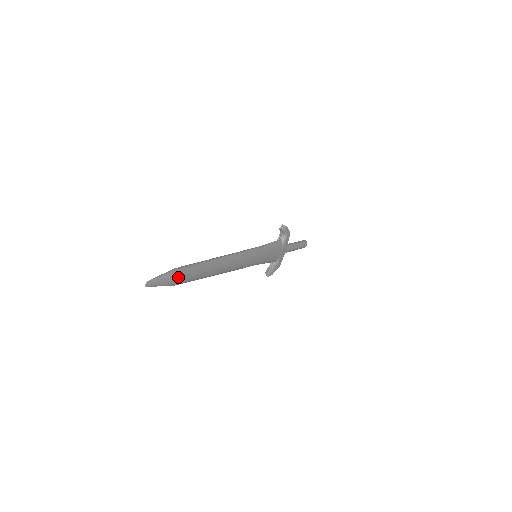
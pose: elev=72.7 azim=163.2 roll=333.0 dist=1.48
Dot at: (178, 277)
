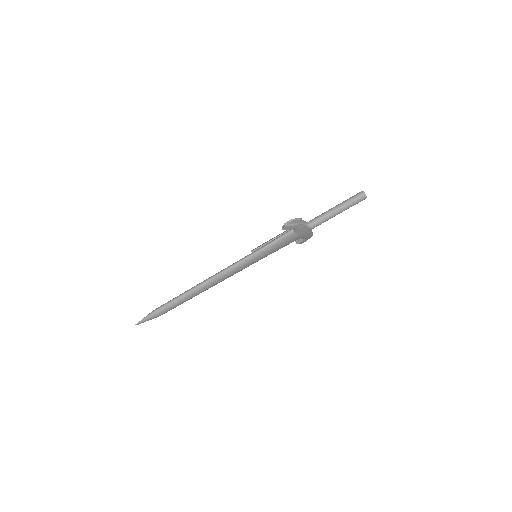
Dot at: (157, 316)
